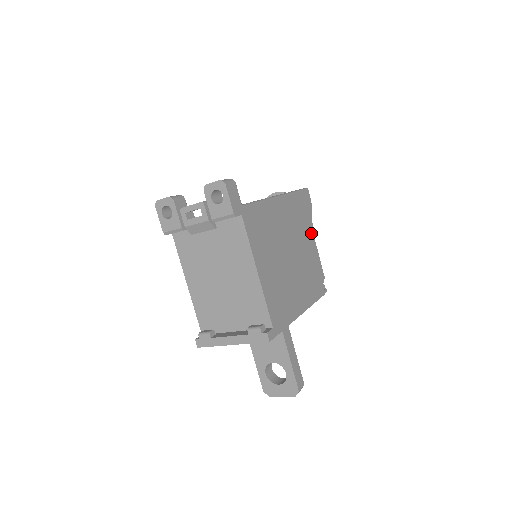
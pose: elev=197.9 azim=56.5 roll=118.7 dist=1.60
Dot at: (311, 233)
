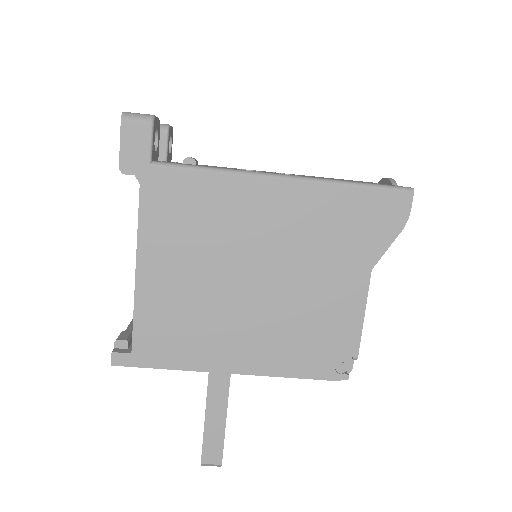
Dot at: (363, 271)
